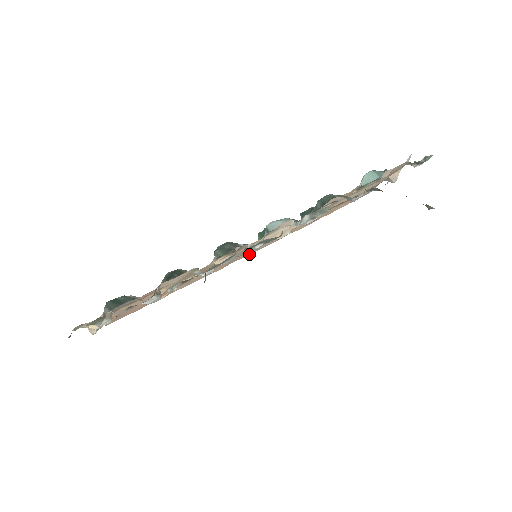
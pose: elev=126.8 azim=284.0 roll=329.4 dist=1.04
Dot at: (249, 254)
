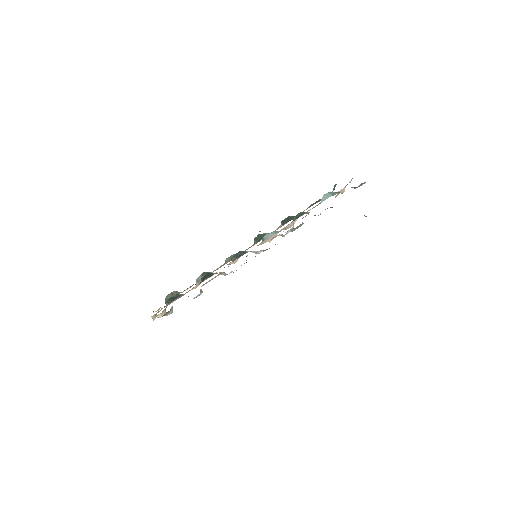
Dot at: occluded
